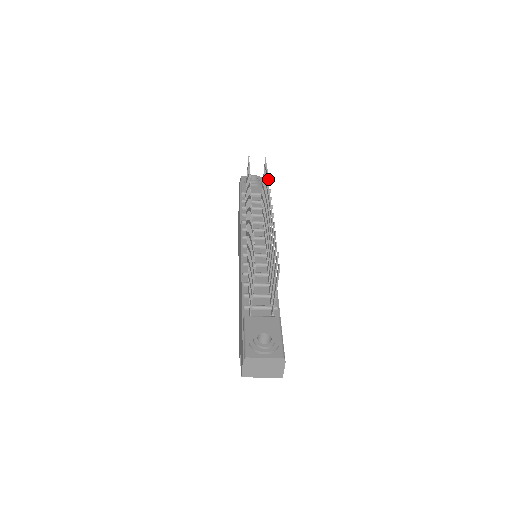
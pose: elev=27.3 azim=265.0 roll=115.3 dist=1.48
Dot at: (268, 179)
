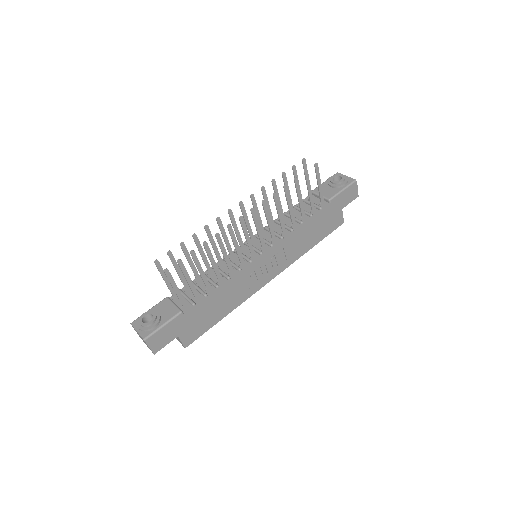
Dot at: (284, 188)
